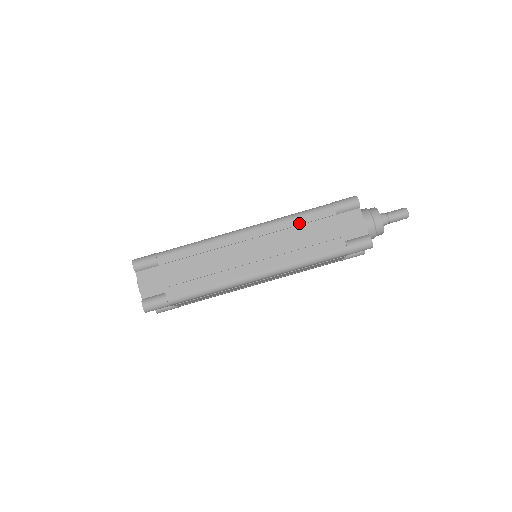
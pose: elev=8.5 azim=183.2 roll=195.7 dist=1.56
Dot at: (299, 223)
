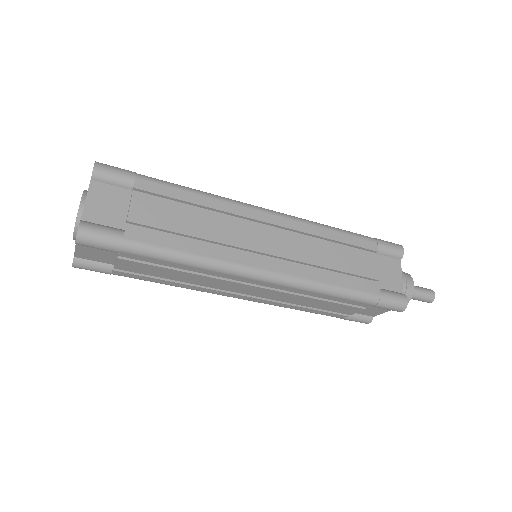
Dot at: (335, 238)
